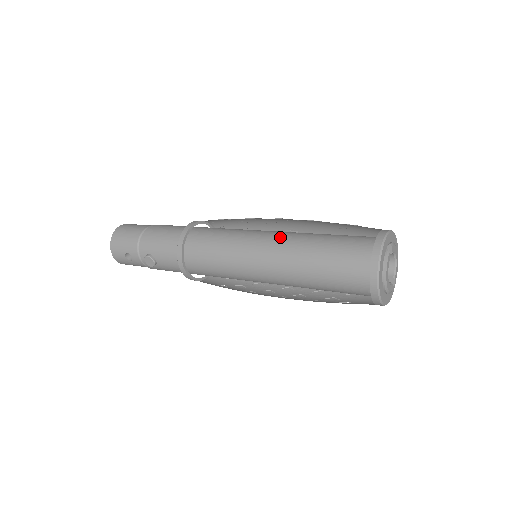
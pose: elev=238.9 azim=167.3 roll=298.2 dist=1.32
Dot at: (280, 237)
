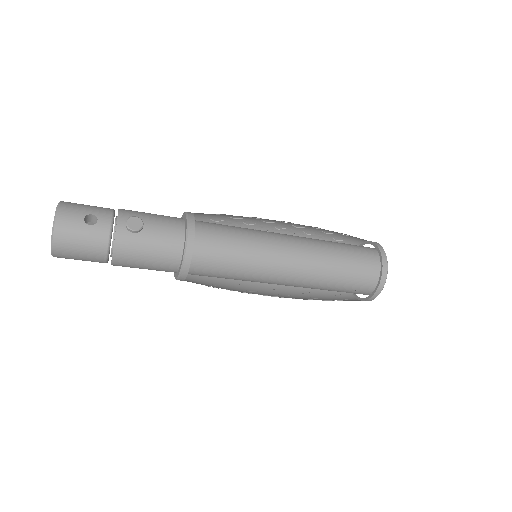
Dot at: occluded
